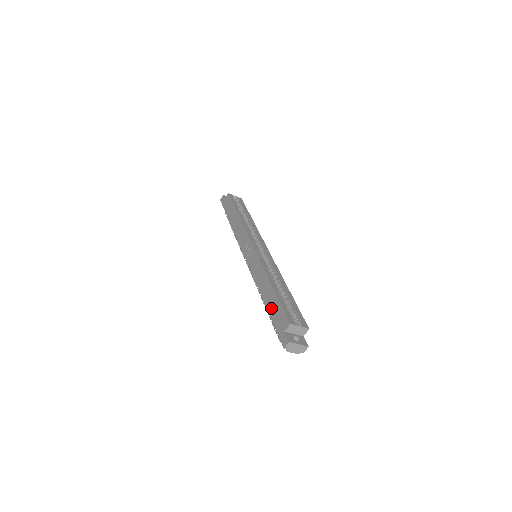
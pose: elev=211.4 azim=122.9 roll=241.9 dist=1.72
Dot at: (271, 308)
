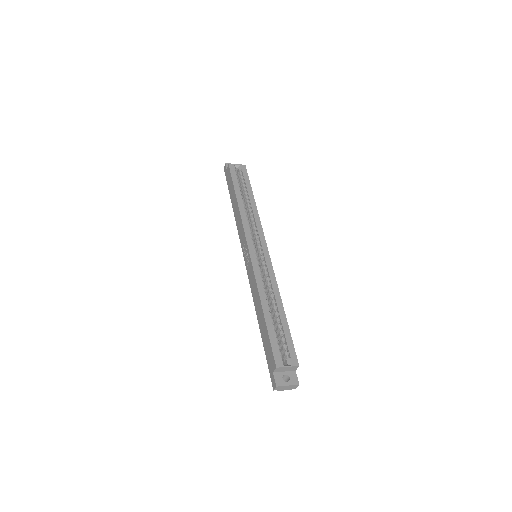
Dot at: (263, 338)
